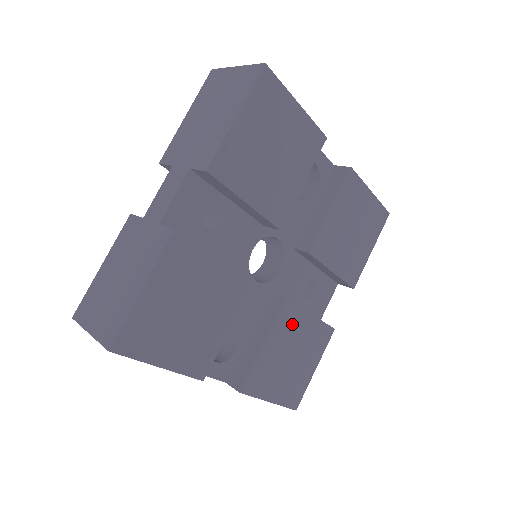
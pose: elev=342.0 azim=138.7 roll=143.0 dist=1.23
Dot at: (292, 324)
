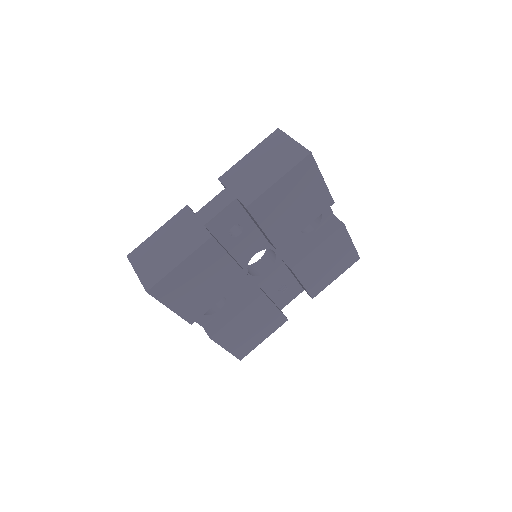
Dot at: (261, 308)
